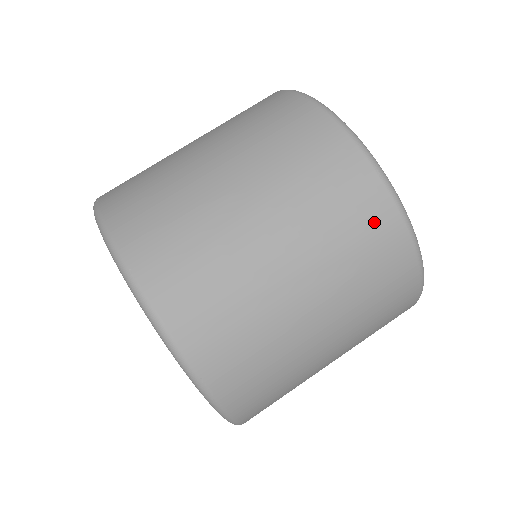
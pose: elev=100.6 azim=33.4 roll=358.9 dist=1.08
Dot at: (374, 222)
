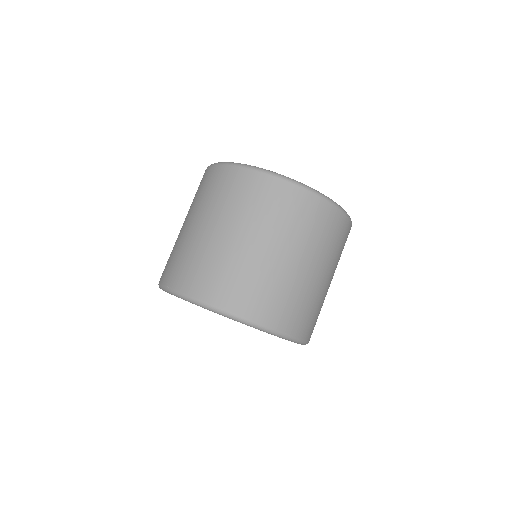
Dot at: (313, 210)
